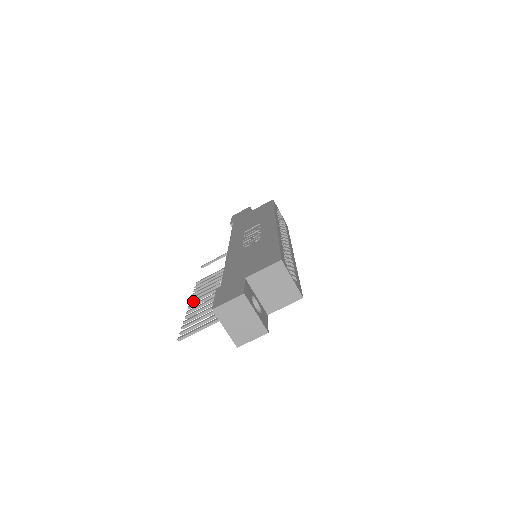
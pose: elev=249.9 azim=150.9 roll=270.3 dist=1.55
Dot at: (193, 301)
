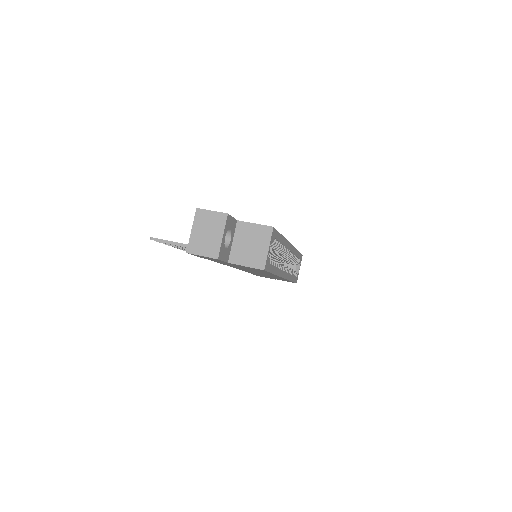
Dot at: occluded
